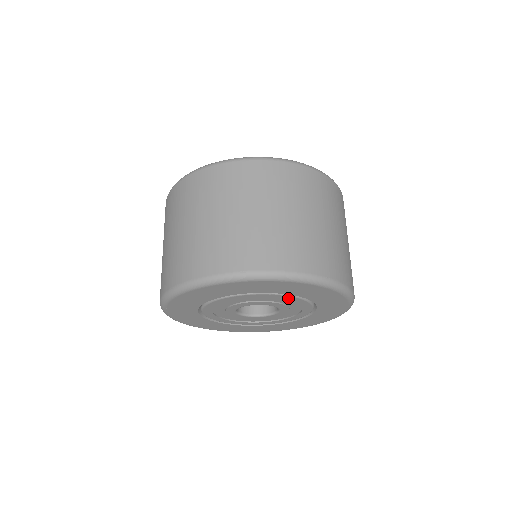
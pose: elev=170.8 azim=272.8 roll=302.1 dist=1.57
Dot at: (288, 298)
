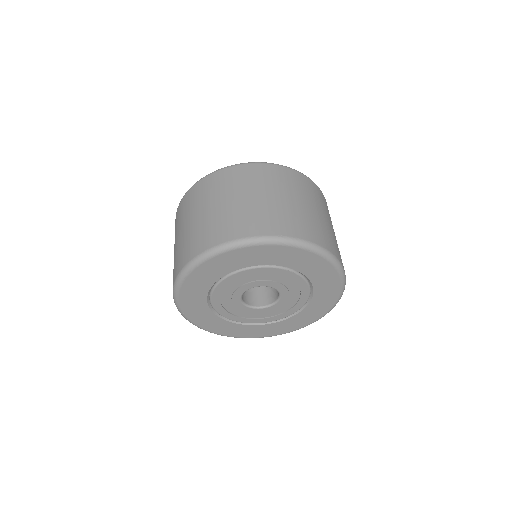
Dot at: (298, 279)
